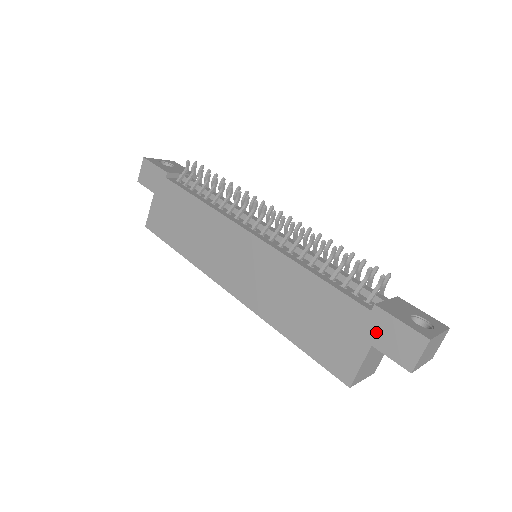
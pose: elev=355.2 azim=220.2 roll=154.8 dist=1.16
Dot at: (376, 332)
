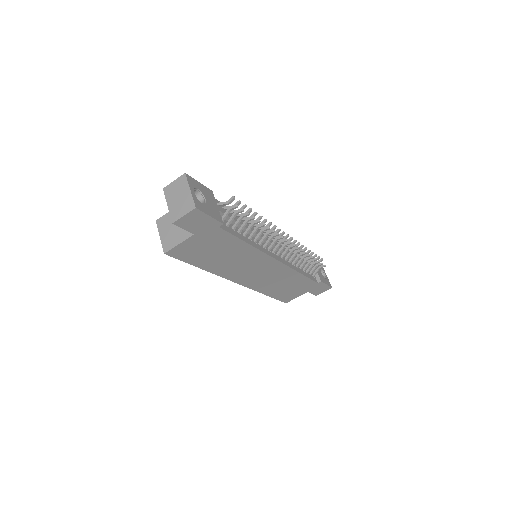
Dot at: (314, 288)
